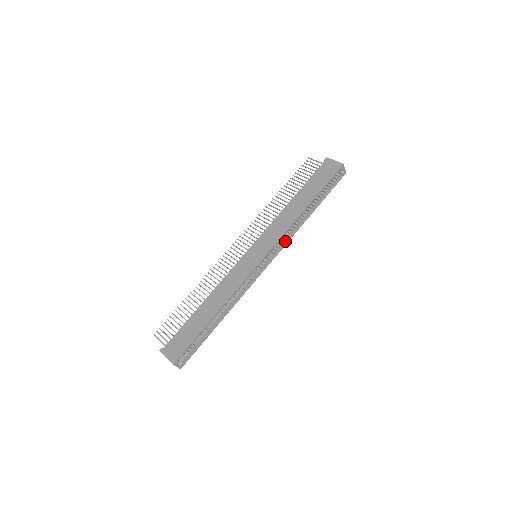
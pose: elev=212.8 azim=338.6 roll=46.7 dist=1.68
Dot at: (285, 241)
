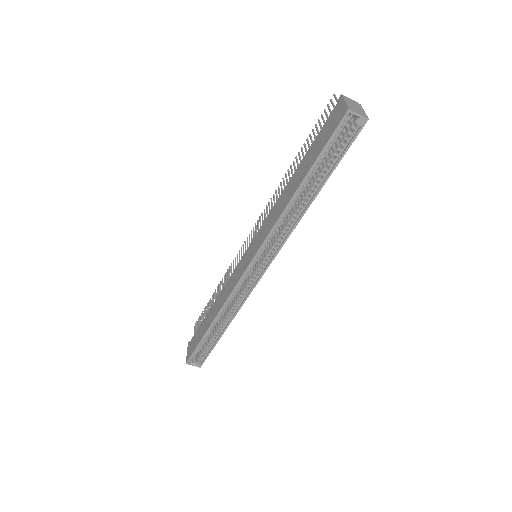
Dot at: (283, 239)
